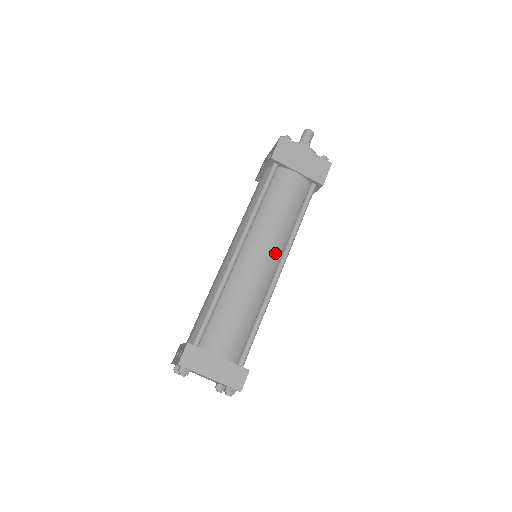
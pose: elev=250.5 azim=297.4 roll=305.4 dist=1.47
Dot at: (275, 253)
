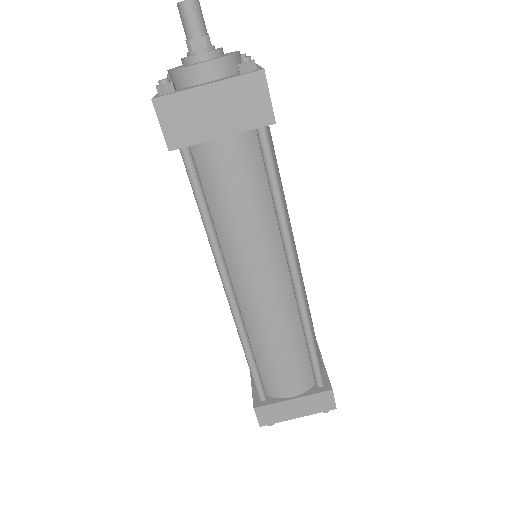
Dot at: (276, 265)
